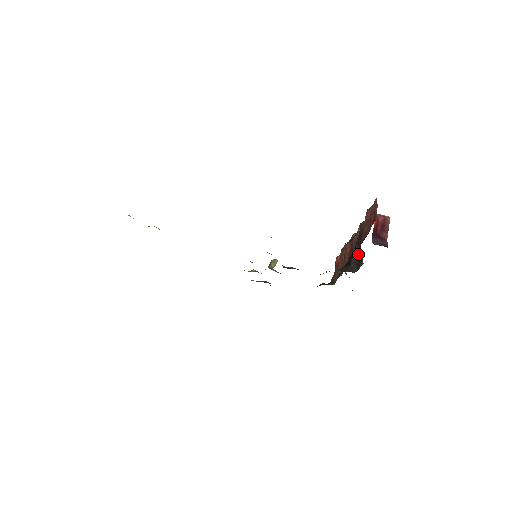
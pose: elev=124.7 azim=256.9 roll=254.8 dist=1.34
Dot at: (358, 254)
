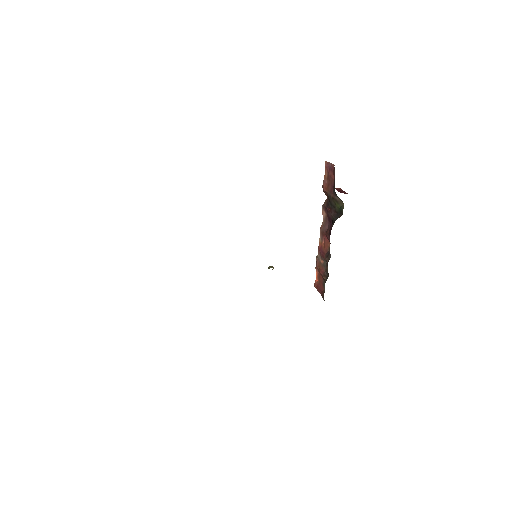
Dot at: (335, 211)
